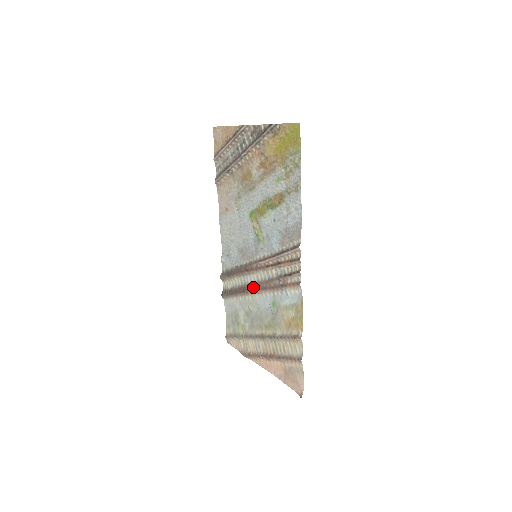
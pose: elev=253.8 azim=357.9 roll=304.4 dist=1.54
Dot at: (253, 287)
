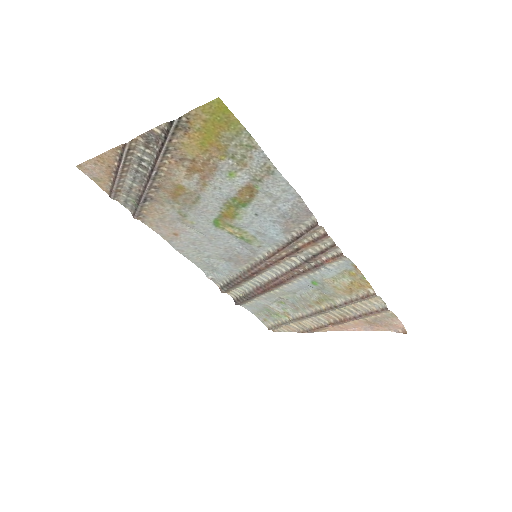
Dot at: (275, 283)
